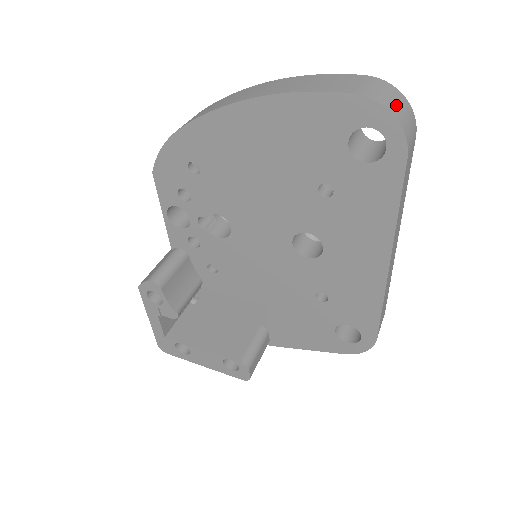
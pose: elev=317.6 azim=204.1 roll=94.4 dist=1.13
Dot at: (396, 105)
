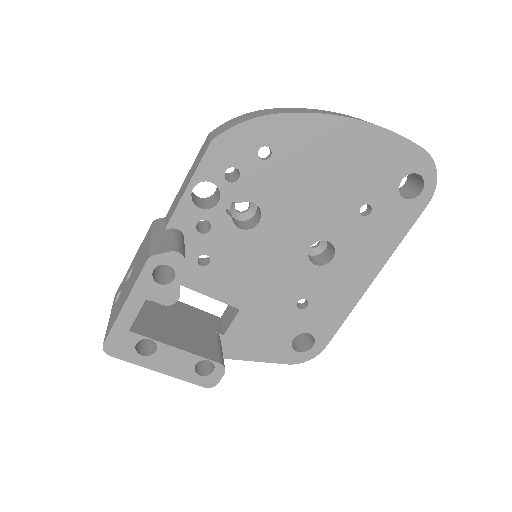
Dot at: occluded
